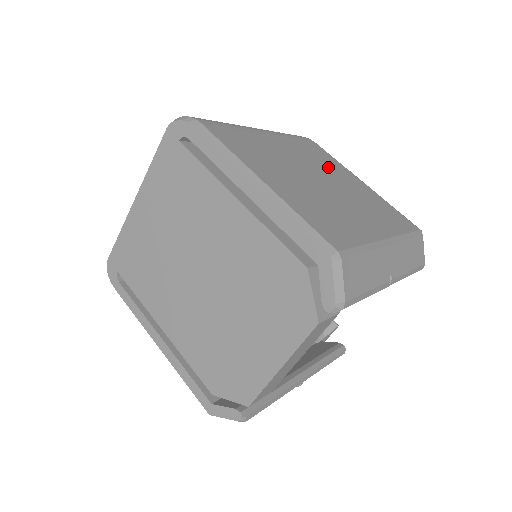
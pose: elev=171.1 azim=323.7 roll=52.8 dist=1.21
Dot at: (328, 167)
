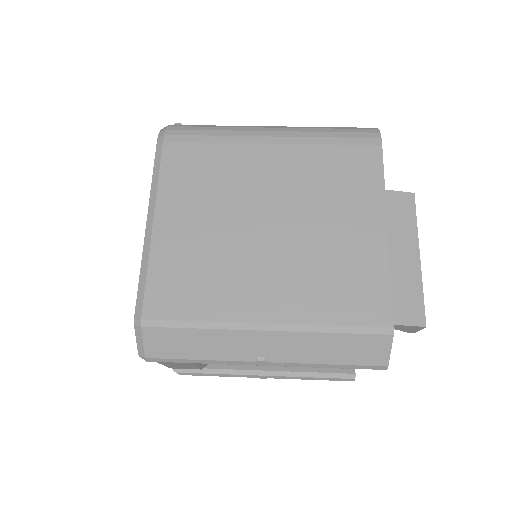
Dot at: (331, 198)
